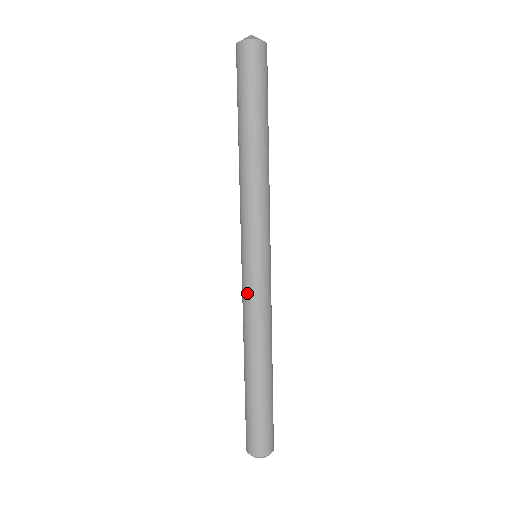
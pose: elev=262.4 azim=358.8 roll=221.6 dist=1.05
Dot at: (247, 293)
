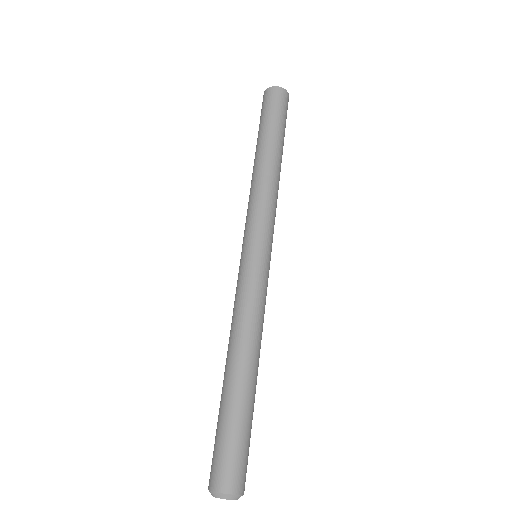
Dot at: (246, 285)
